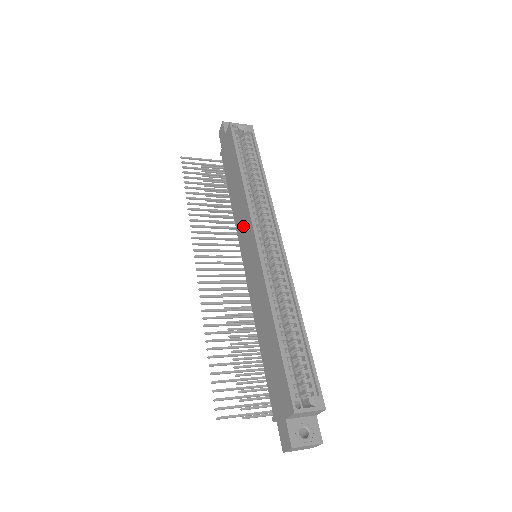
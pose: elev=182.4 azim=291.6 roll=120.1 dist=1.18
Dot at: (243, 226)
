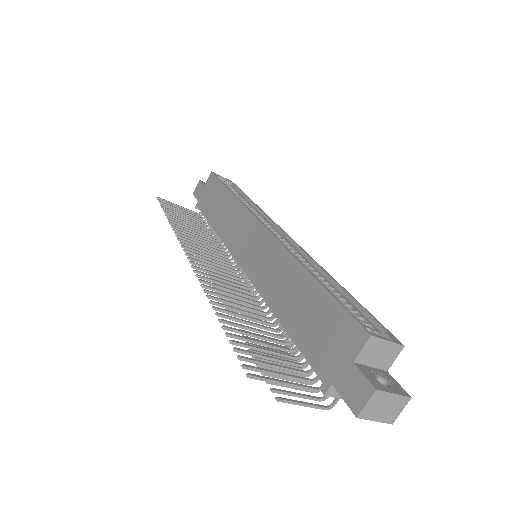
Dot at: (238, 231)
